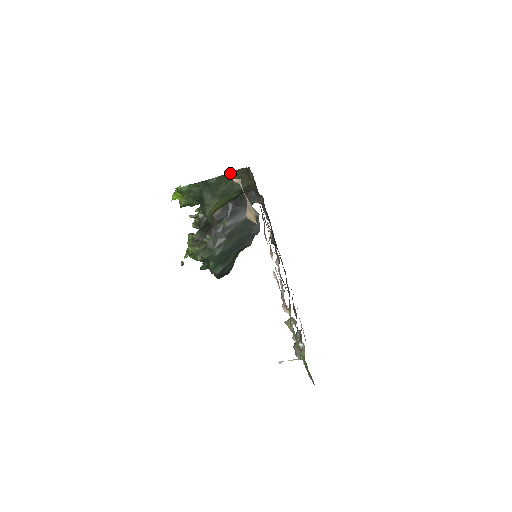
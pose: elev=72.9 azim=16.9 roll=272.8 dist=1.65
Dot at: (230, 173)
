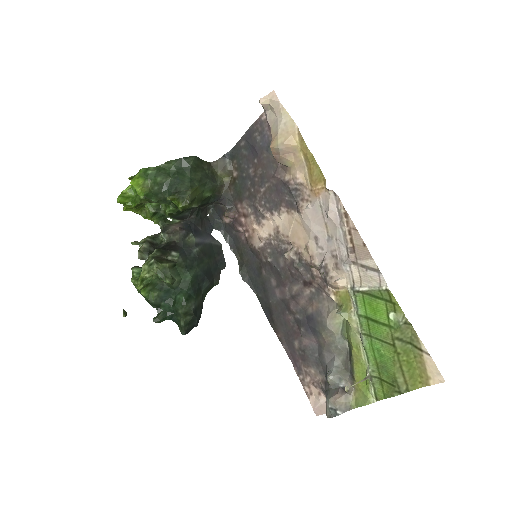
Dot at: (204, 162)
